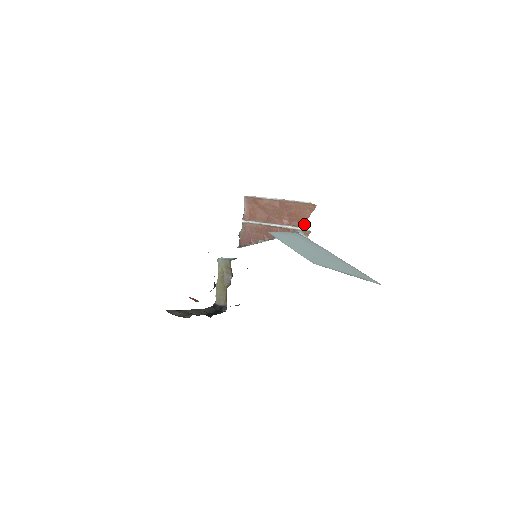
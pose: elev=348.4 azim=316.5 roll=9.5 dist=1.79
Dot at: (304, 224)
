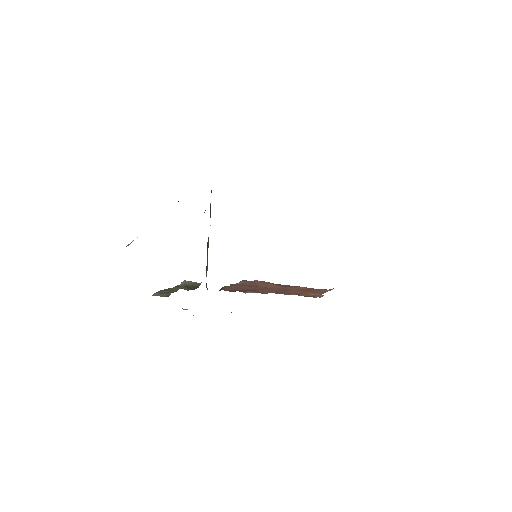
Dot at: (314, 297)
